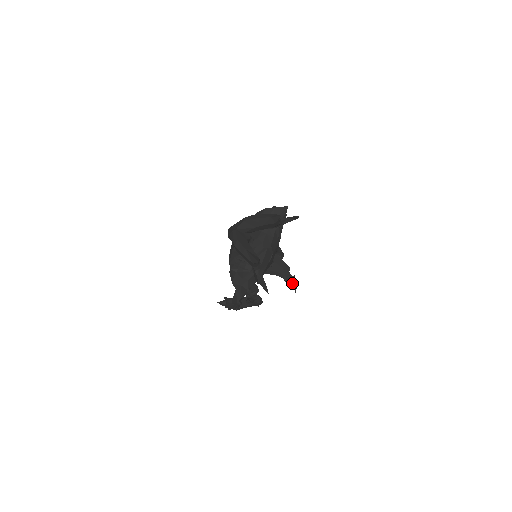
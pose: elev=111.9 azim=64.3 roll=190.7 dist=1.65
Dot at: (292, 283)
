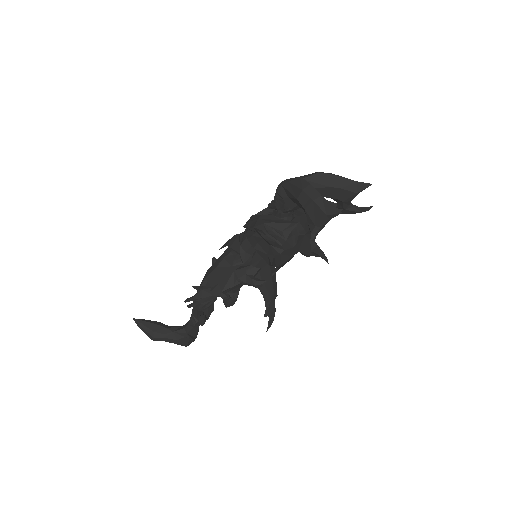
Dot at: (270, 317)
